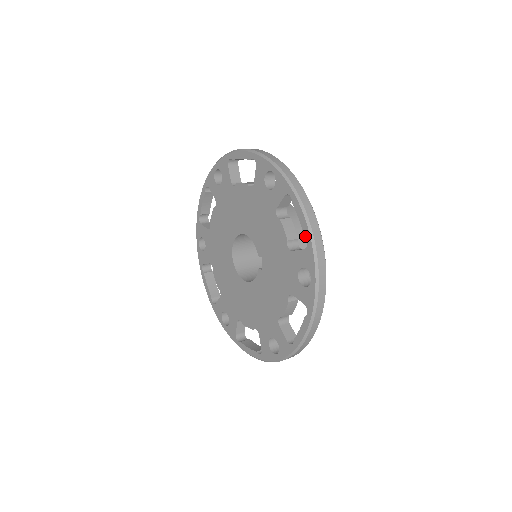
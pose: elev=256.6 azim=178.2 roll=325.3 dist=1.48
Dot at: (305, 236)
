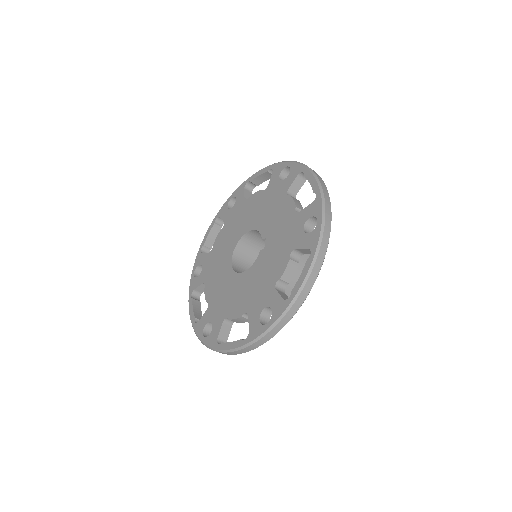
Dot at: (314, 191)
